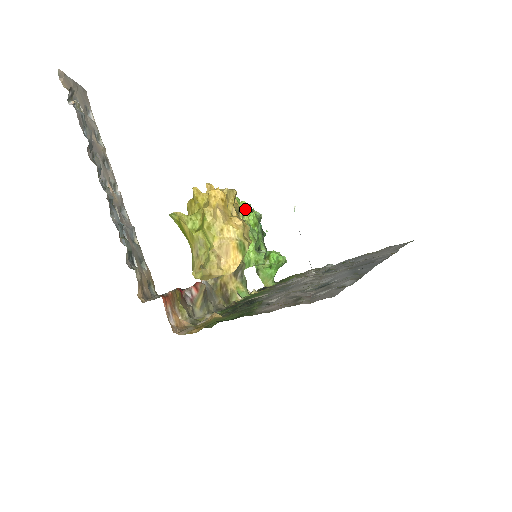
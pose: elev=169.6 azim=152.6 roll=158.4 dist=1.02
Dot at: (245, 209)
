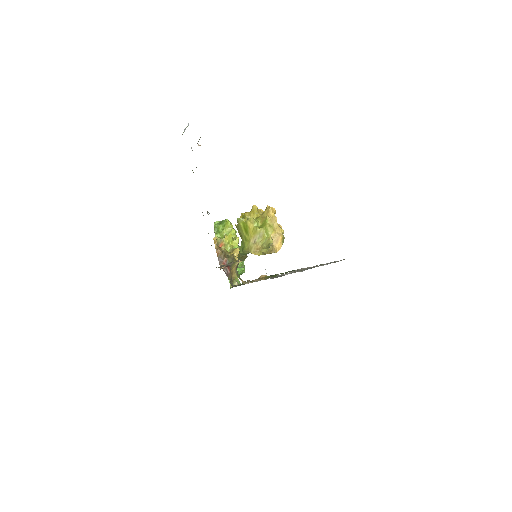
Dot at: occluded
